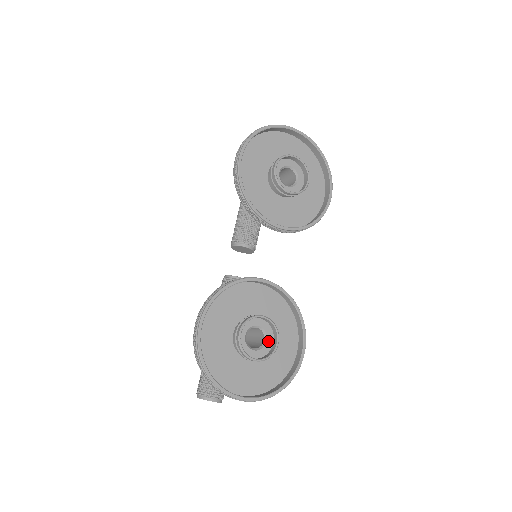
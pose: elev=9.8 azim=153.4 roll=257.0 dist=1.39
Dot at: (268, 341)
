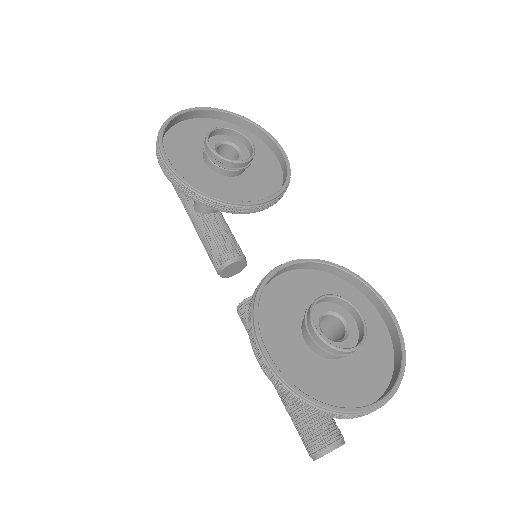
Dot at: (348, 321)
